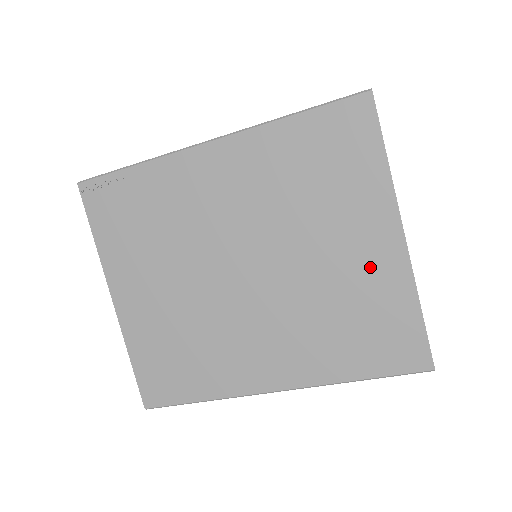
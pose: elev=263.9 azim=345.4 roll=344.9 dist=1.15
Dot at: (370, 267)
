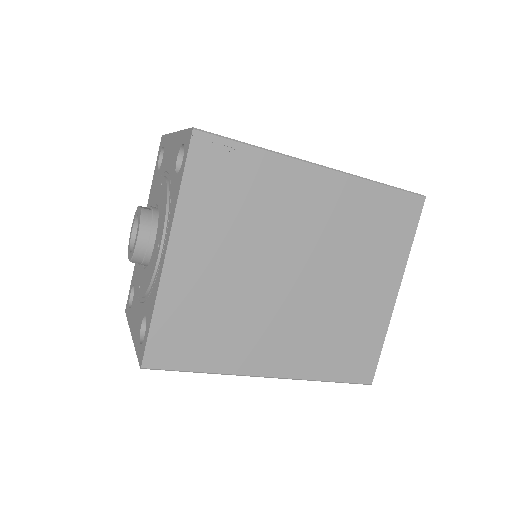
Dot at: (372, 306)
